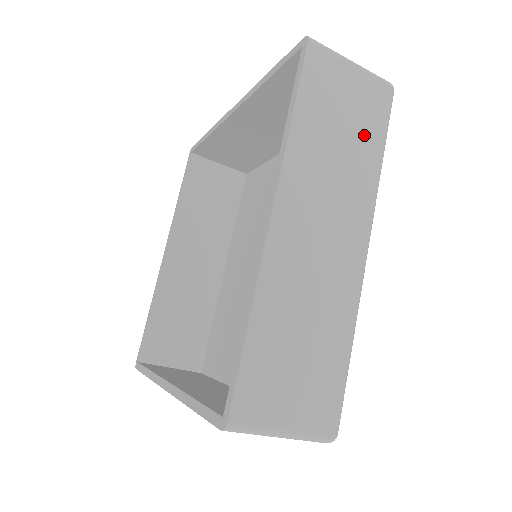
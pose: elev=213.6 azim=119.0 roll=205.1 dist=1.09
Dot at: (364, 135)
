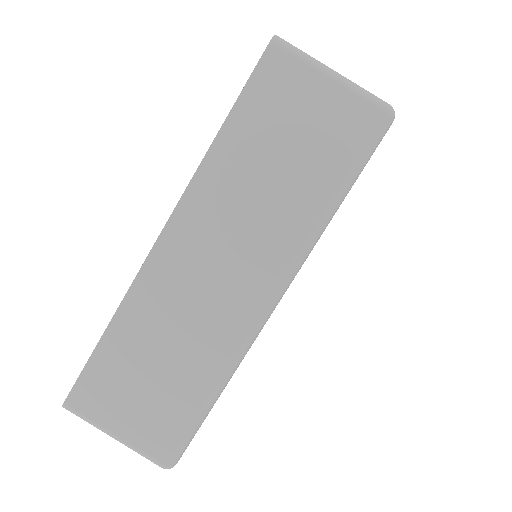
Dot at: occluded
